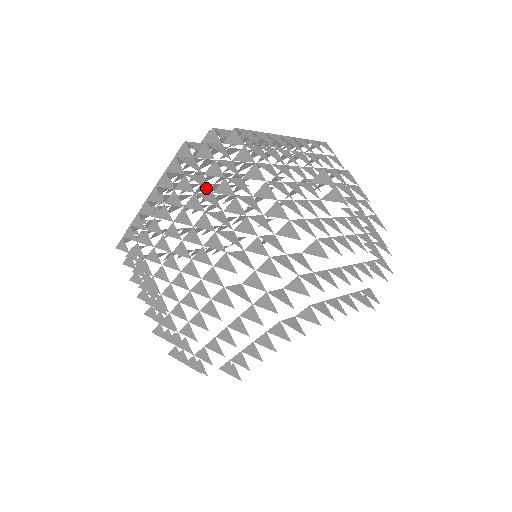
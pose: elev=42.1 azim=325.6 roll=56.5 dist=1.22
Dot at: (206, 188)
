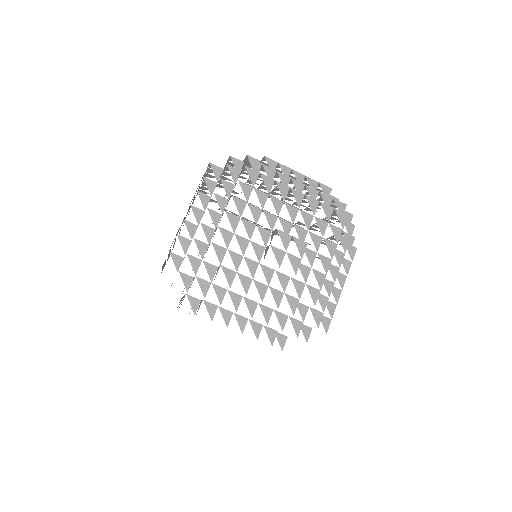
Dot at: (209, 191)
